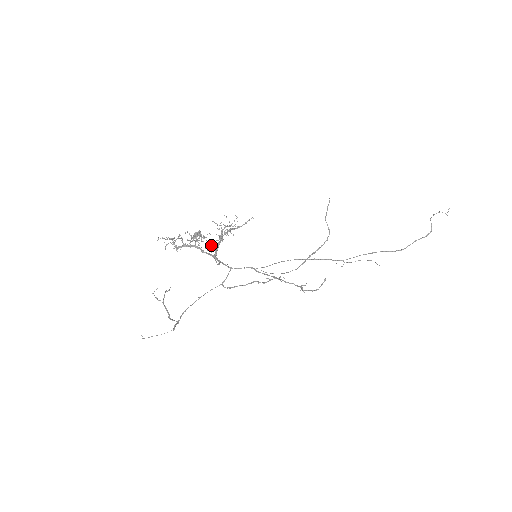
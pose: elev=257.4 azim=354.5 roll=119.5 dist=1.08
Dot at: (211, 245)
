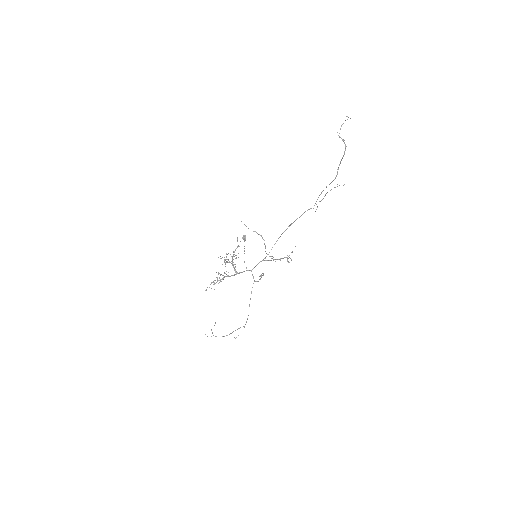
Dot at: occluded
